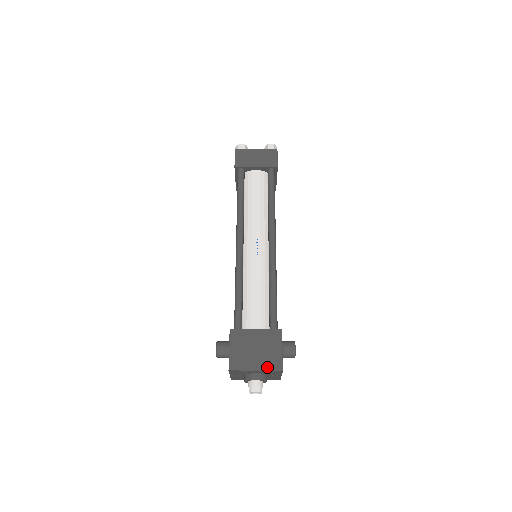
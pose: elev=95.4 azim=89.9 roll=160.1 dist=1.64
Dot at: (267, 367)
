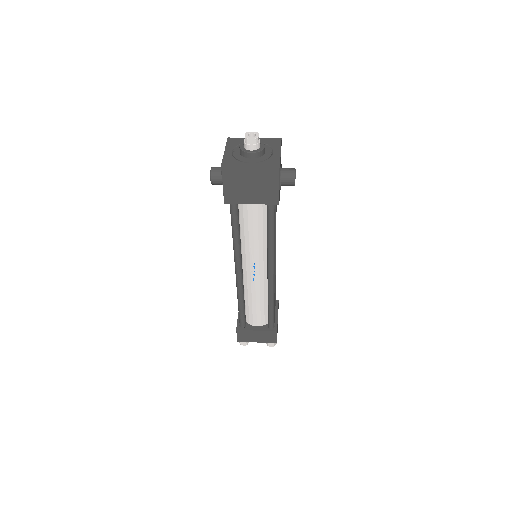
Dot at: occluded
